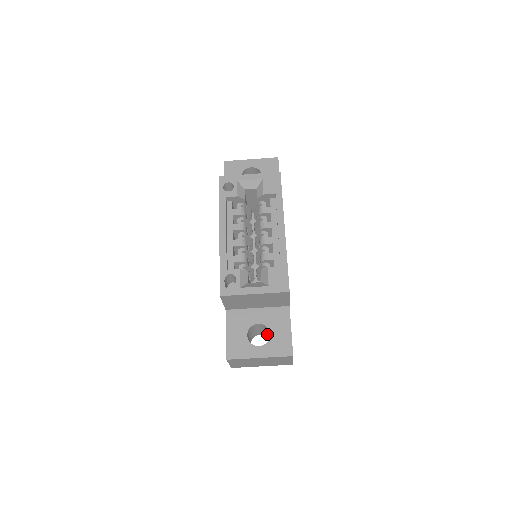
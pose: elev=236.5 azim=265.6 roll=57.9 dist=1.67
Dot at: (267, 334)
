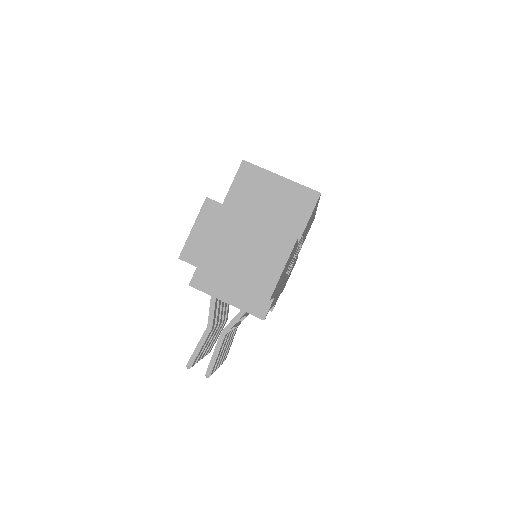
Dot at: occluded
